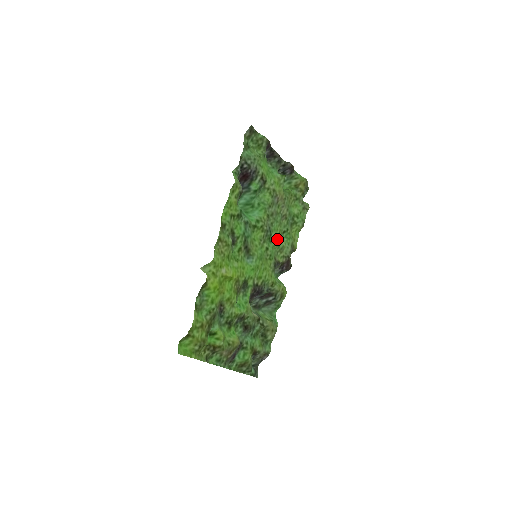
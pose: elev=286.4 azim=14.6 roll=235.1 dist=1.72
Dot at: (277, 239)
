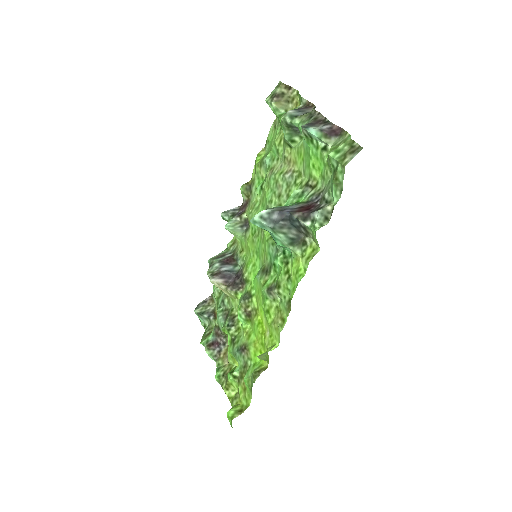
Dot at: (262, 207)
